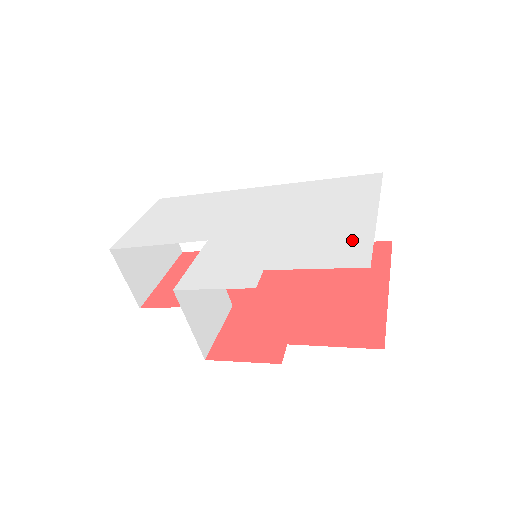
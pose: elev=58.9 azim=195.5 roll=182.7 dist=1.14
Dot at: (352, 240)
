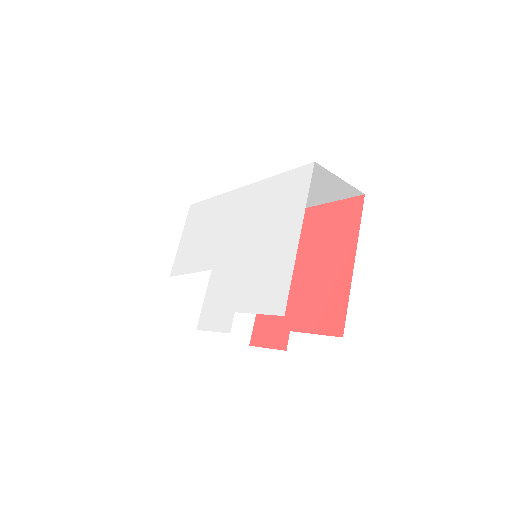
Dot at: (280, 277)
